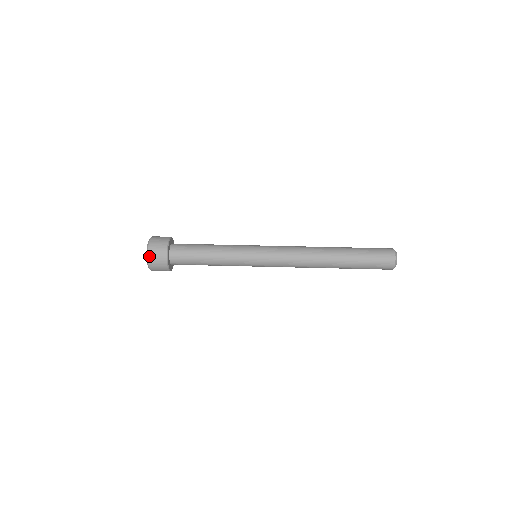
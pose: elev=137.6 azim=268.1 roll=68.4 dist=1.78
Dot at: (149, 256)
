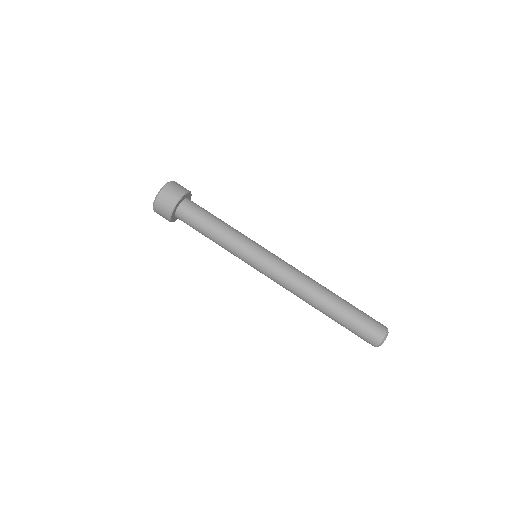
Dot at: occluded
